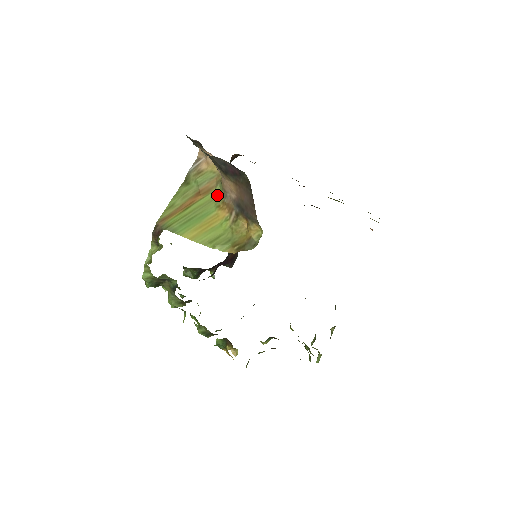
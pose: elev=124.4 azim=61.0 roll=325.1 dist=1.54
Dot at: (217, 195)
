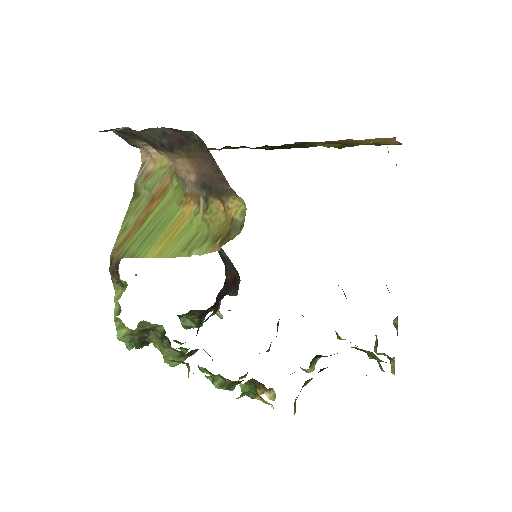
Dot at: (176, 191)
